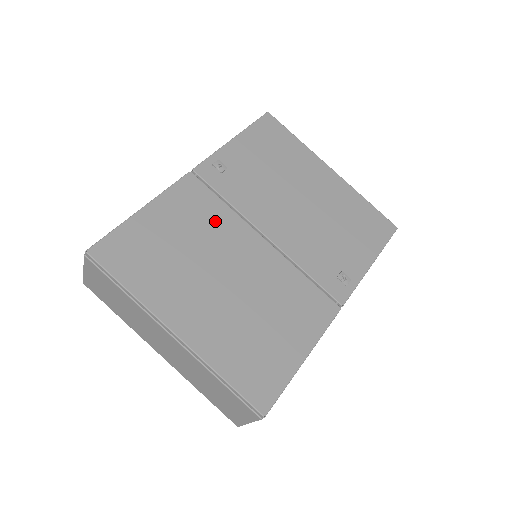
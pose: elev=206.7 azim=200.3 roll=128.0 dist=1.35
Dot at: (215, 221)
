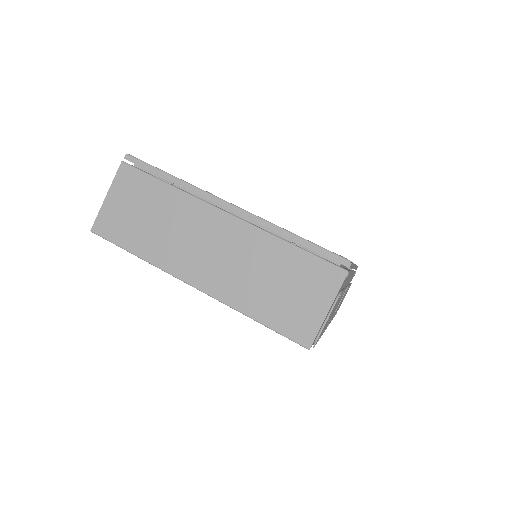
Dot at: occluded
